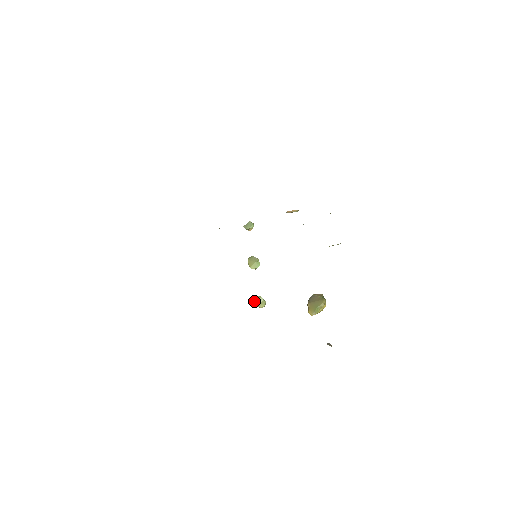
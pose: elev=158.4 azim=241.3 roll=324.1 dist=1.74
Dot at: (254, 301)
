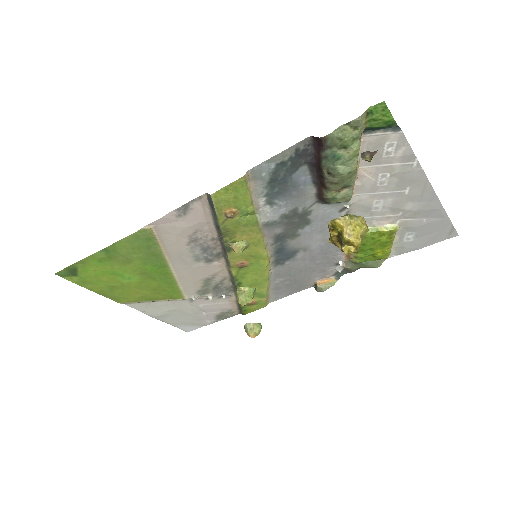
Dot at: occluded
